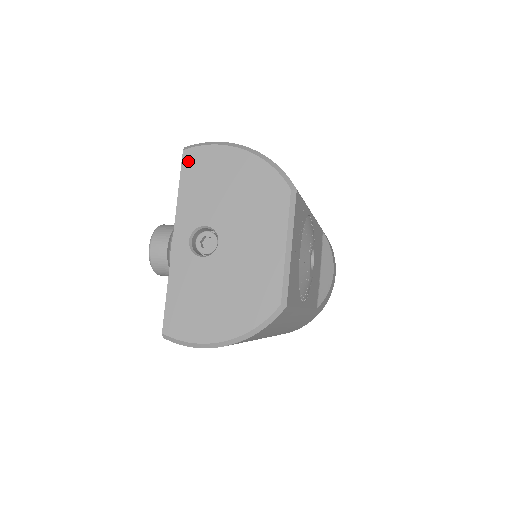
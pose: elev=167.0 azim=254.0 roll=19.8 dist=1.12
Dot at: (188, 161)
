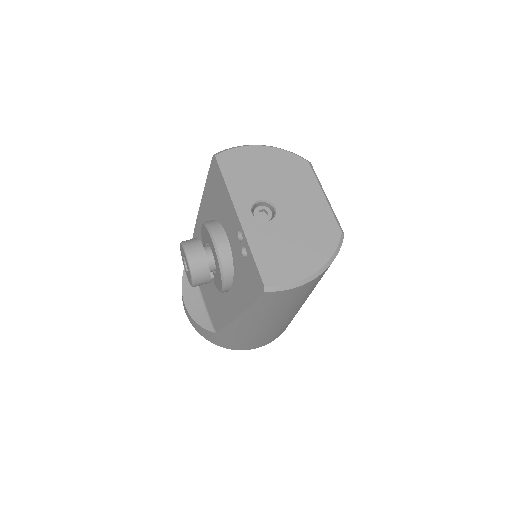
Dot at: (223, 162)
